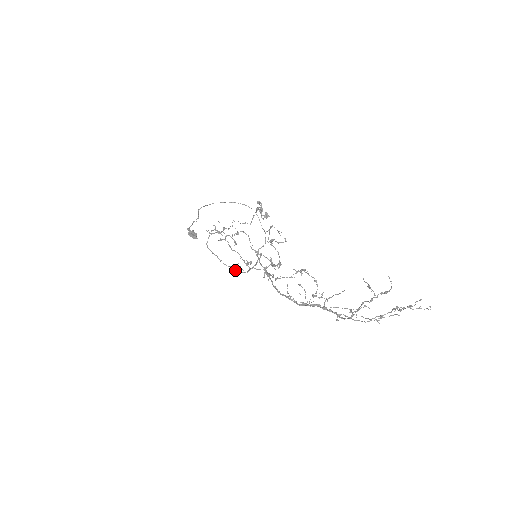
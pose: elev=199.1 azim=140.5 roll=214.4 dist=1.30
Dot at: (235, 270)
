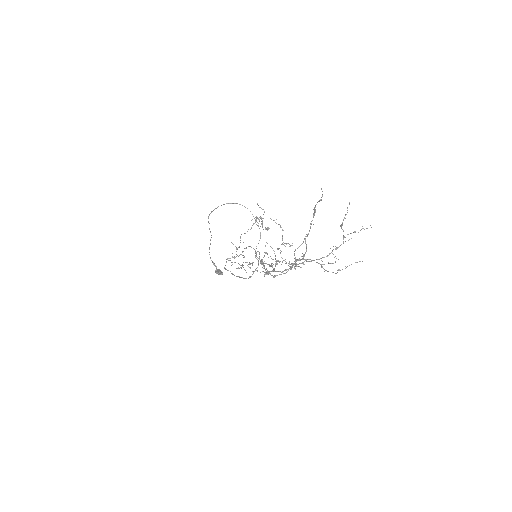
Dot at: (242, 277)
